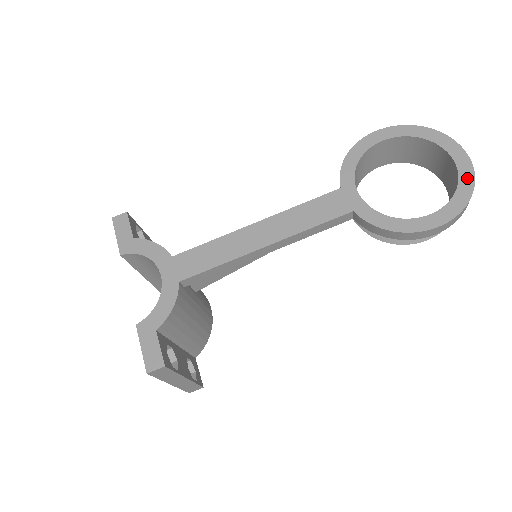
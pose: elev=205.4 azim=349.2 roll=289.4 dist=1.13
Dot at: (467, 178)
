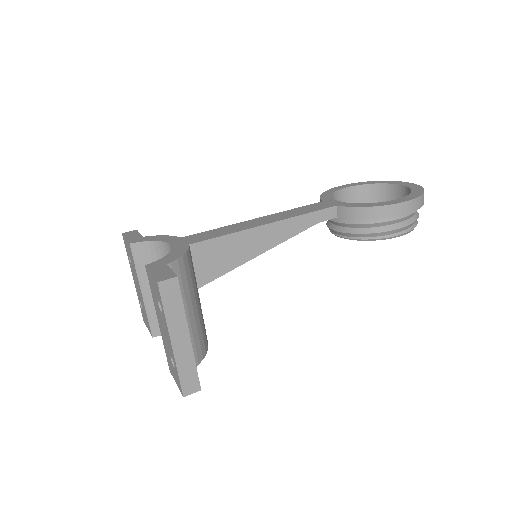
Dot at: (417, 188)
